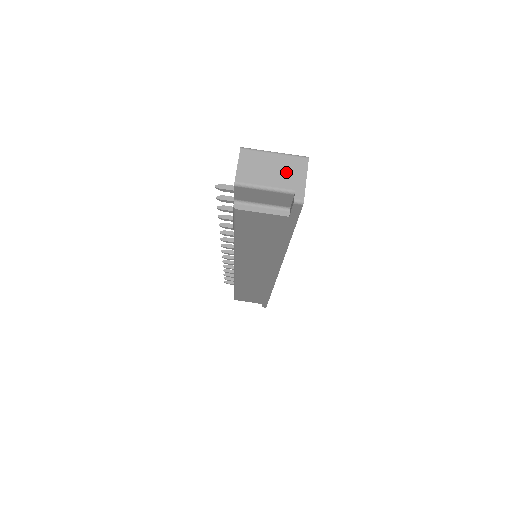
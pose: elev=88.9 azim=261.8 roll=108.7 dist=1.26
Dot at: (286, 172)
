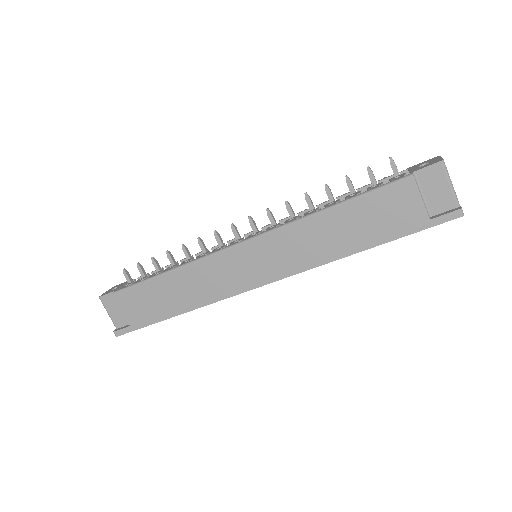
Dot at: occluded
